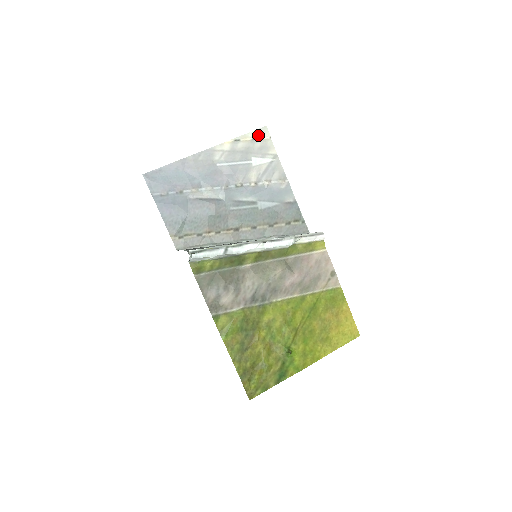
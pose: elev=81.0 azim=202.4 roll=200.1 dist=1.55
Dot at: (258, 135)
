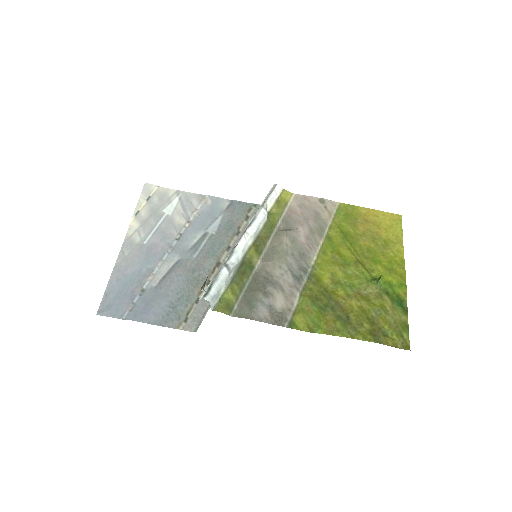
Dot at: (147, 194)
